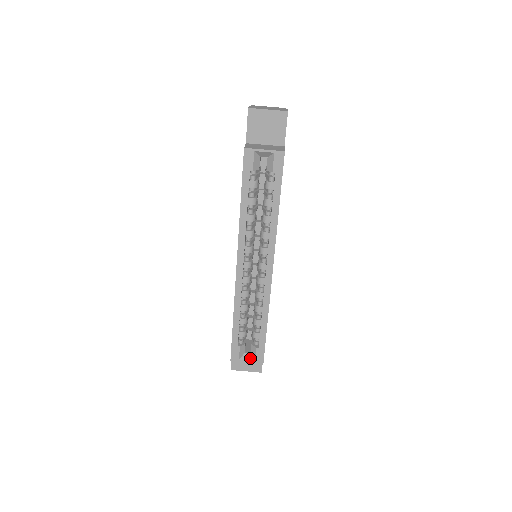
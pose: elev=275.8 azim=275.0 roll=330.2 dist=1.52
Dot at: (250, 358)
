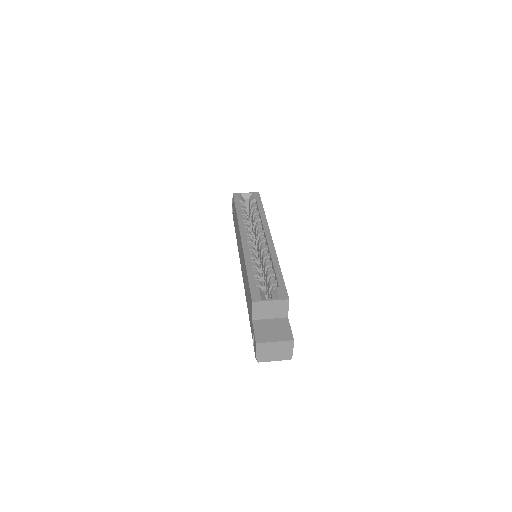
Dot at: (273, 299)
